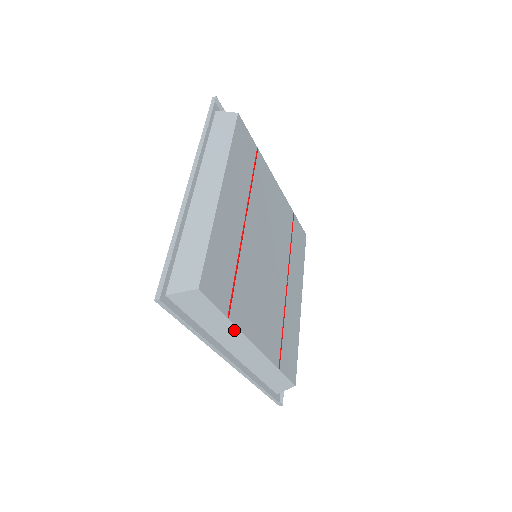
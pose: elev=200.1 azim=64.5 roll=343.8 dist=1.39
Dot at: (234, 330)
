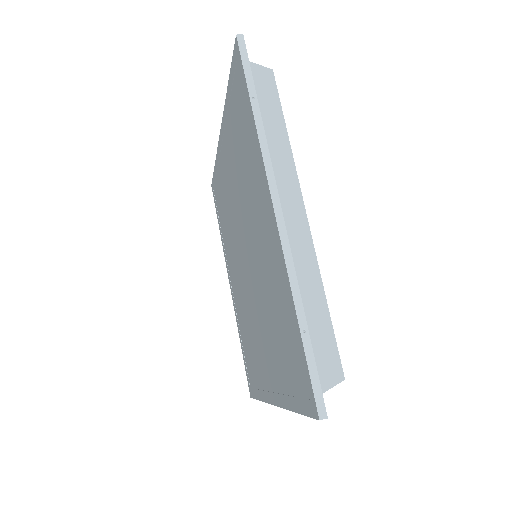
Dot at: occluded
